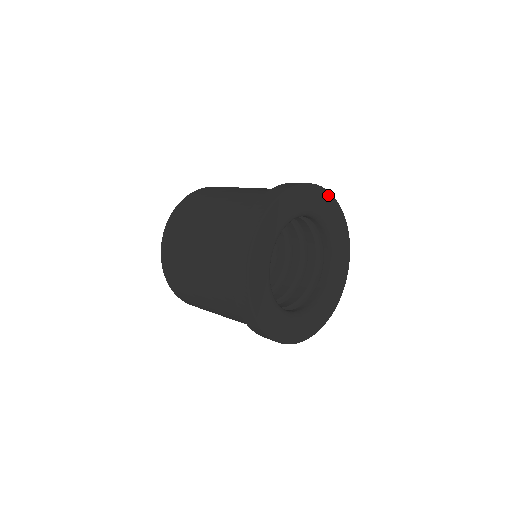
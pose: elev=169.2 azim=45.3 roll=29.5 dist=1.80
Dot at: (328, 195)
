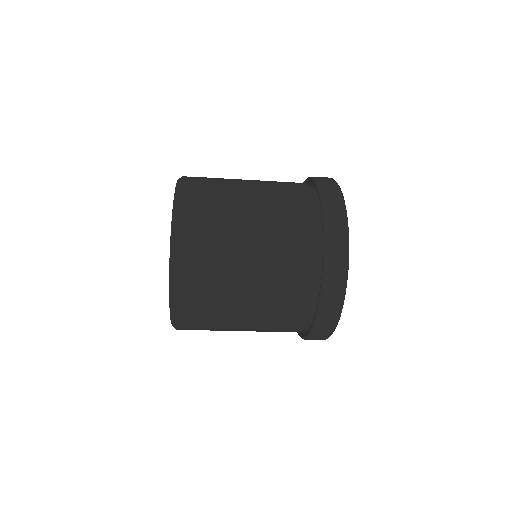
Dot at: occluded
